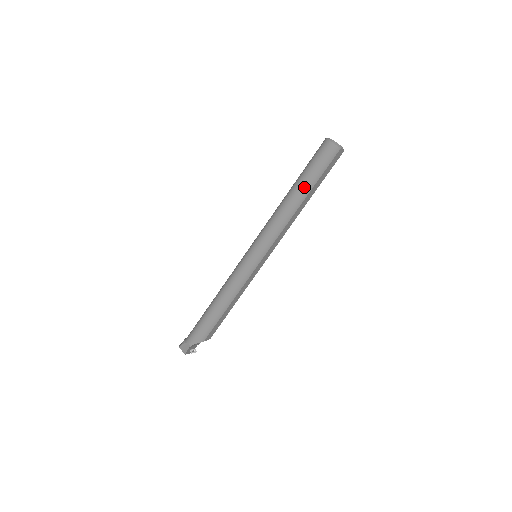
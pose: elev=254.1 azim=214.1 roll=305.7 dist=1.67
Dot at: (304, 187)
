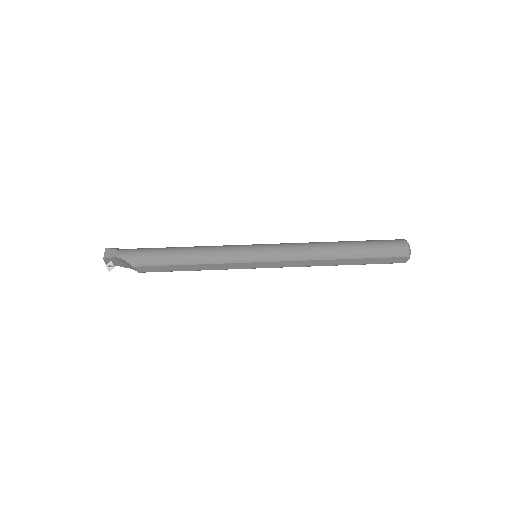
Dot at: (354, 250)
